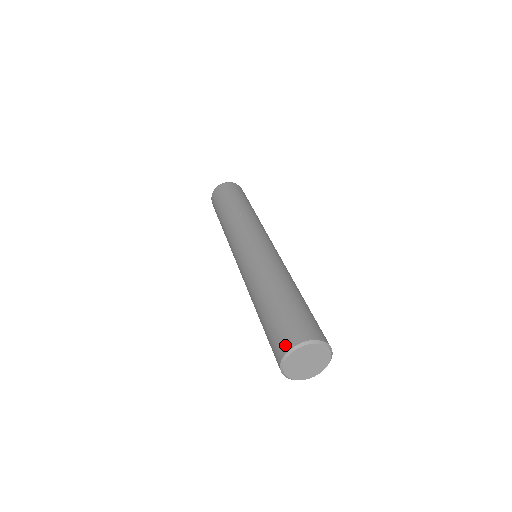
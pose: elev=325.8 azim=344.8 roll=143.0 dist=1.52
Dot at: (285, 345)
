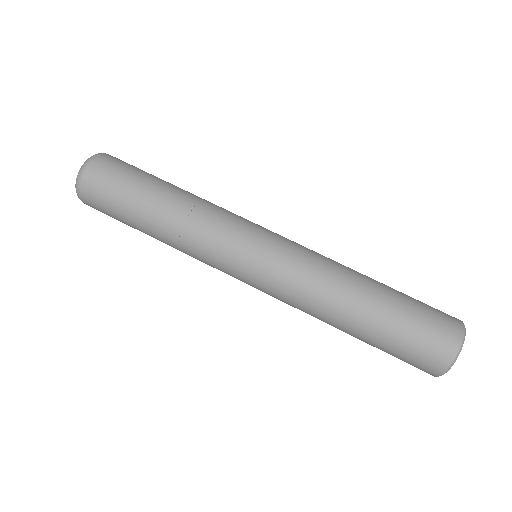
Dot at: (438, 366)
